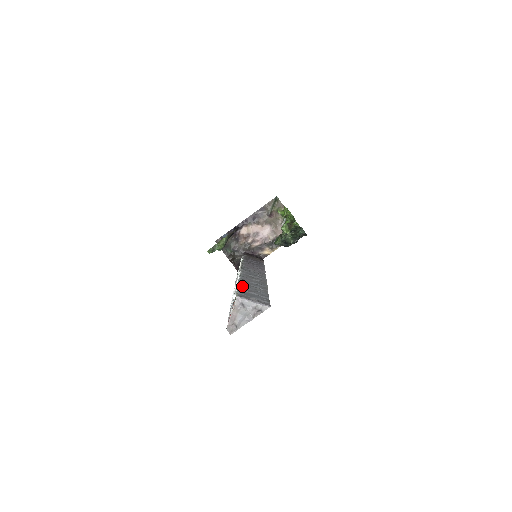
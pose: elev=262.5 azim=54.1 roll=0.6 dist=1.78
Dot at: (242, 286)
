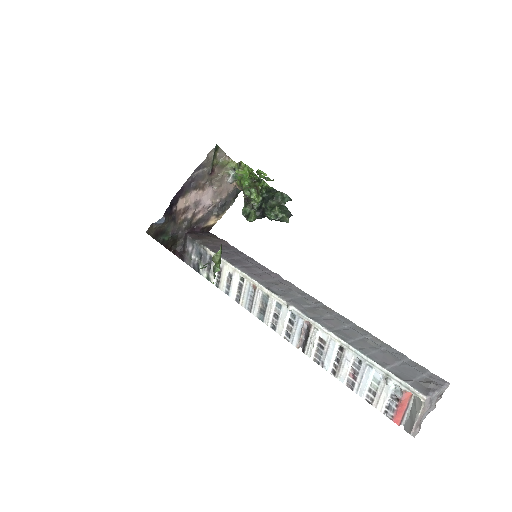
Dot at: (370, 355)
